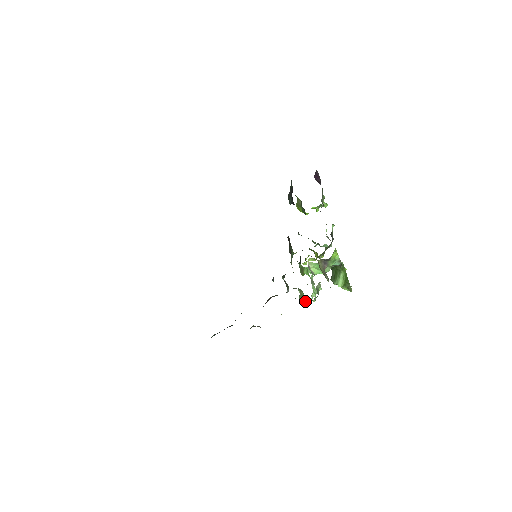
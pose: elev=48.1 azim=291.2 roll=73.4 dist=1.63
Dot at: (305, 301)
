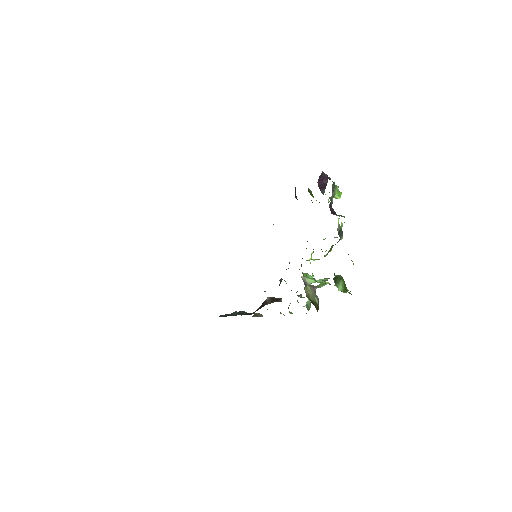
Dot at: occluded
